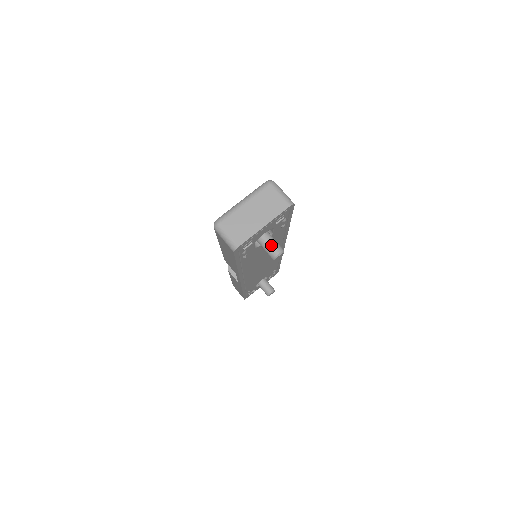
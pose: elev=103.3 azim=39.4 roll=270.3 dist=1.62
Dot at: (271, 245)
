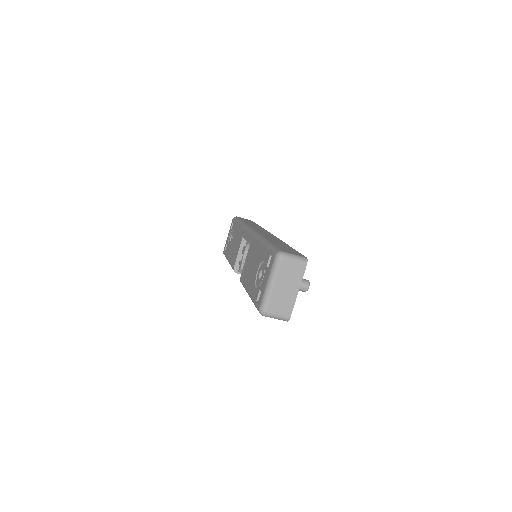
Dot at: occluded
